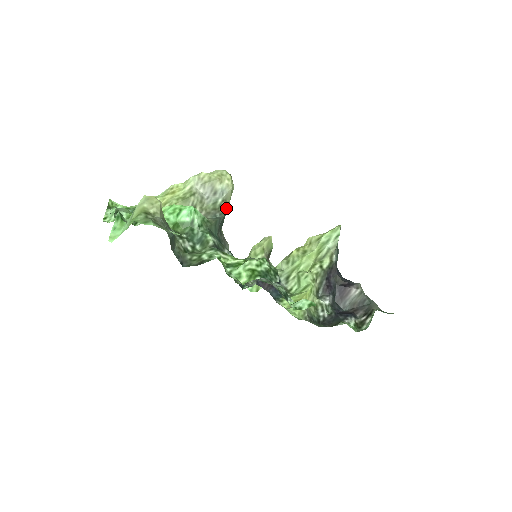
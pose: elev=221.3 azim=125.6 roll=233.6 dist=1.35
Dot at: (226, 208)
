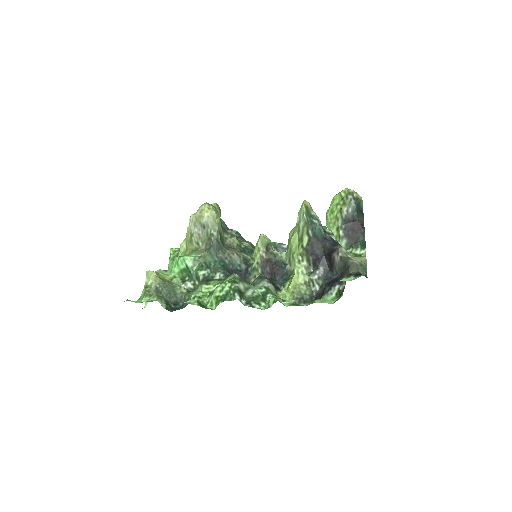
Dot at: (216, 234)
